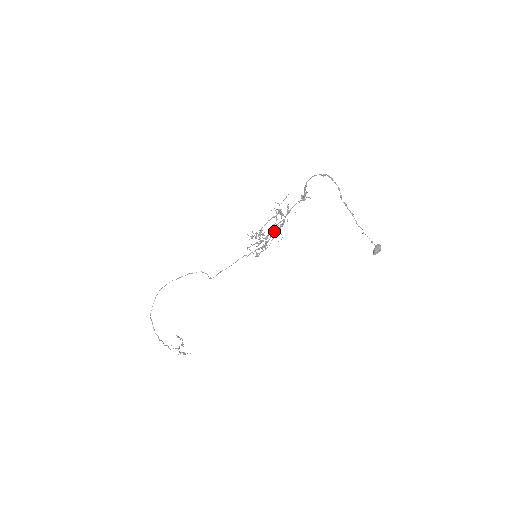
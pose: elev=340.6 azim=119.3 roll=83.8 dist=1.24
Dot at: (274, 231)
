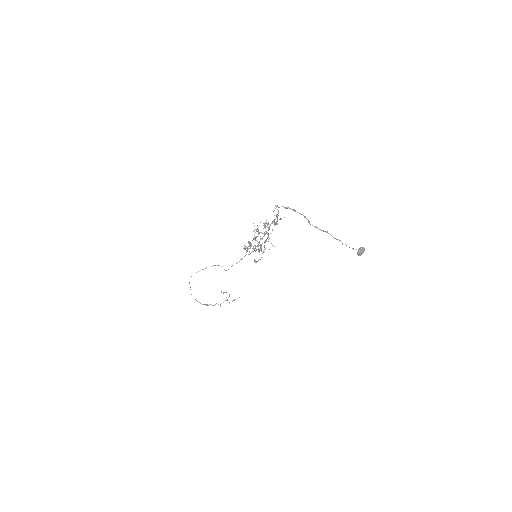
Dot at: occluded
